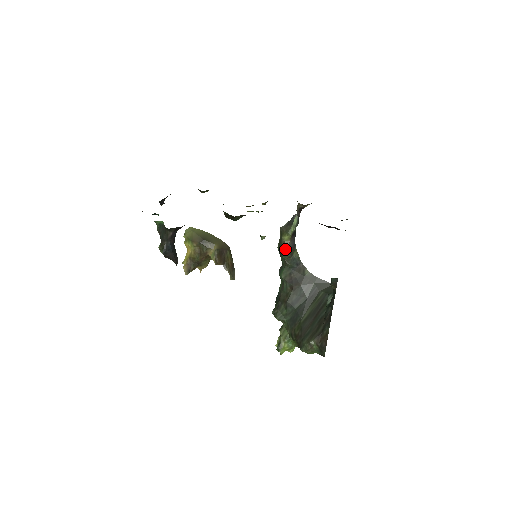
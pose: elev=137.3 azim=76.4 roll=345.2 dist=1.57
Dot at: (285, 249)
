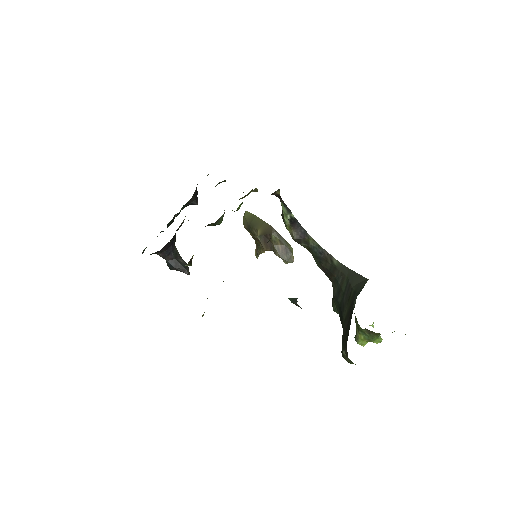
Dot at: (294, 240)
